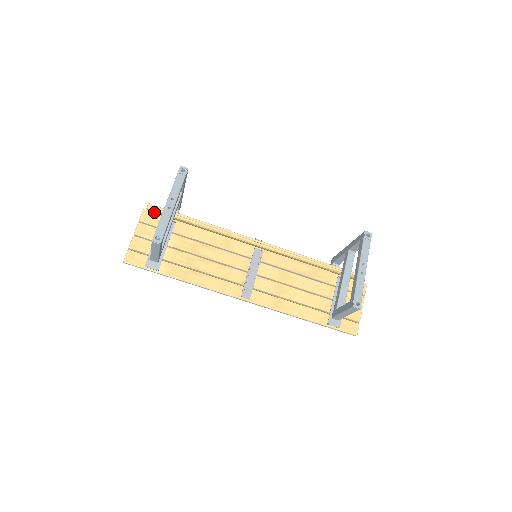
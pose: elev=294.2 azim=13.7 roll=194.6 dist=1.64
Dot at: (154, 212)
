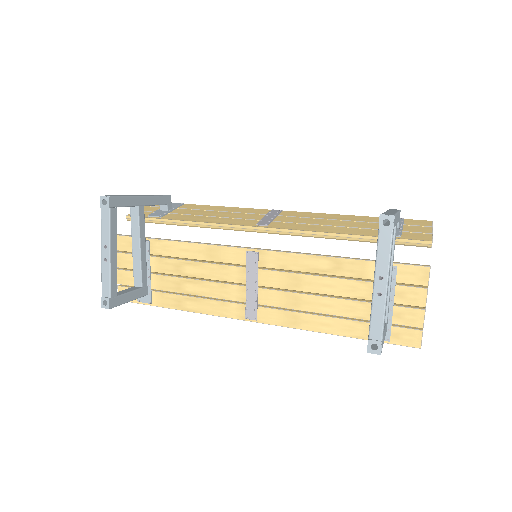
Dot at: occluded
